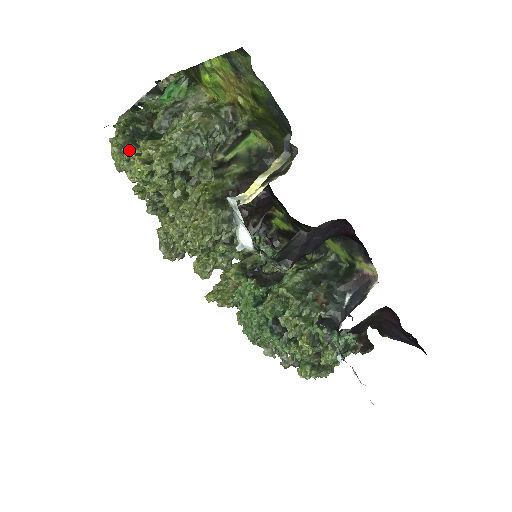
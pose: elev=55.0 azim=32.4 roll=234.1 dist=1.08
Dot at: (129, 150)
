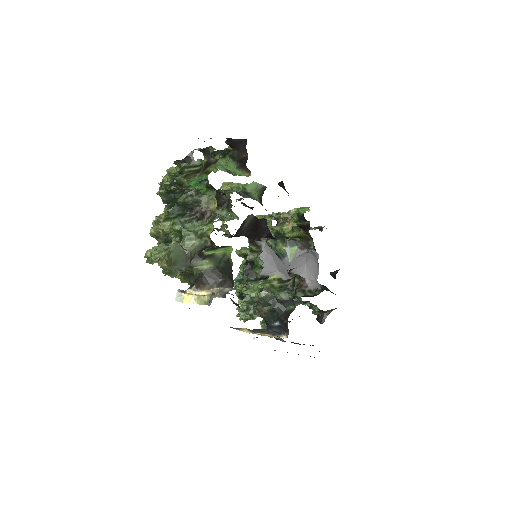
Dot at: (164, 201)
